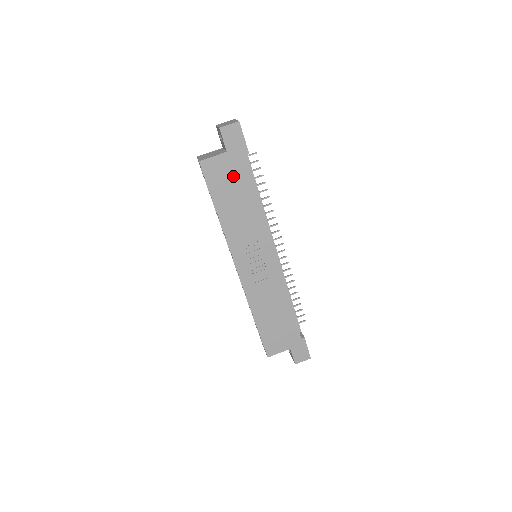
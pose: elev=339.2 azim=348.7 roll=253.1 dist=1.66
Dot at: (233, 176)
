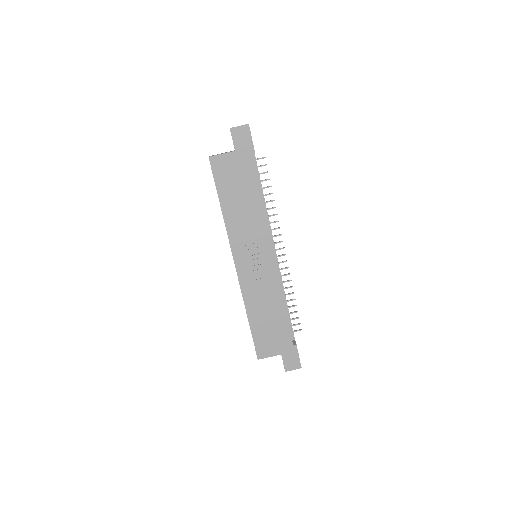
Dot at: (239, 174)
